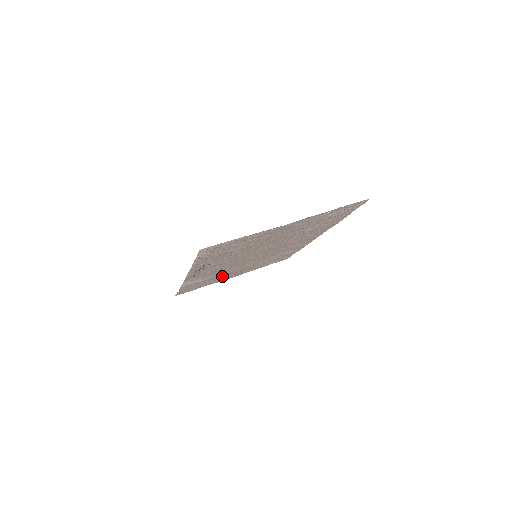
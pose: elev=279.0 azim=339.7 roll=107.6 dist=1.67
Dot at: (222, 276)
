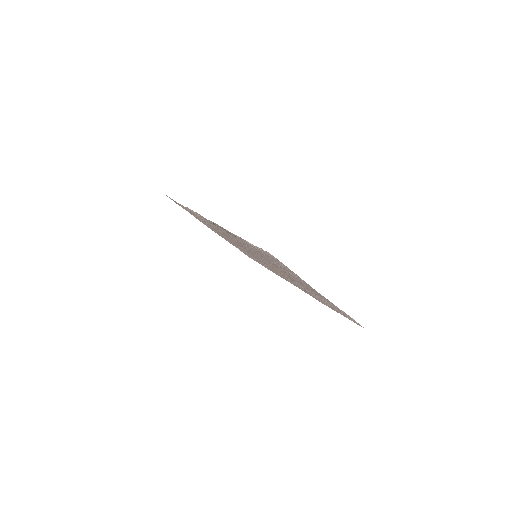
Dot at: occluded
